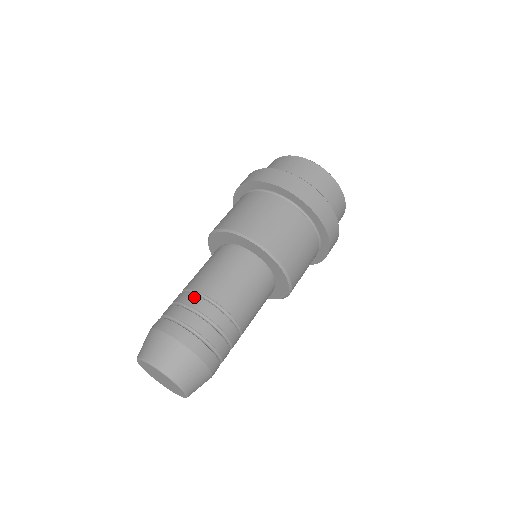
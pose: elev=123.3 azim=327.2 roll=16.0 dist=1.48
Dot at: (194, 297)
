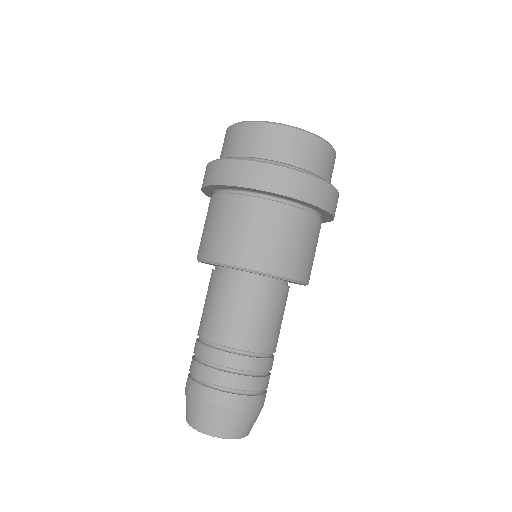
Dot at: (208, 350)
